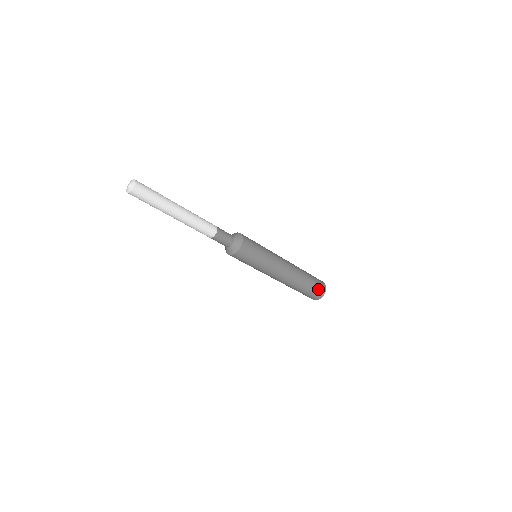
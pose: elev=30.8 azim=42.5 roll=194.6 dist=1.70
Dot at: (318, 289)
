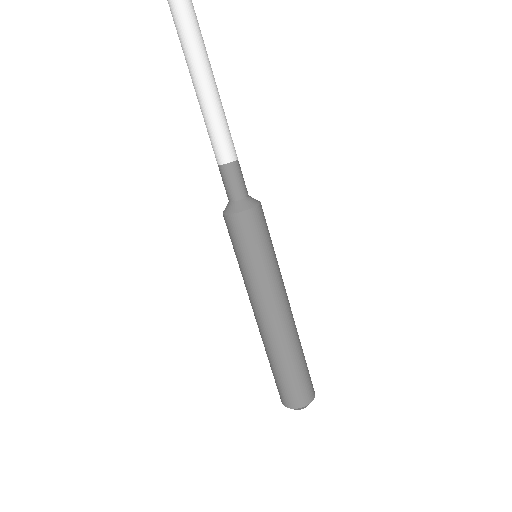
Dot at: (309, 380)
